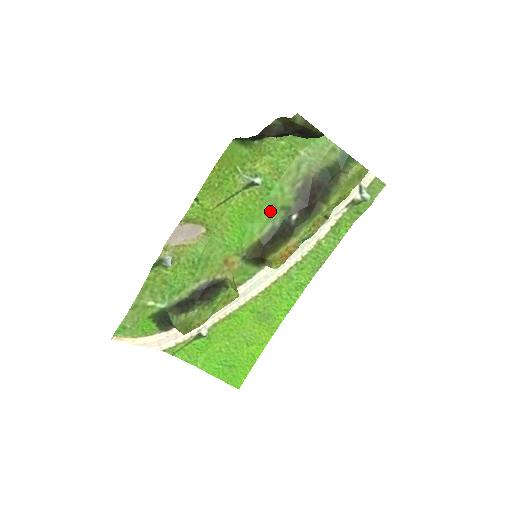
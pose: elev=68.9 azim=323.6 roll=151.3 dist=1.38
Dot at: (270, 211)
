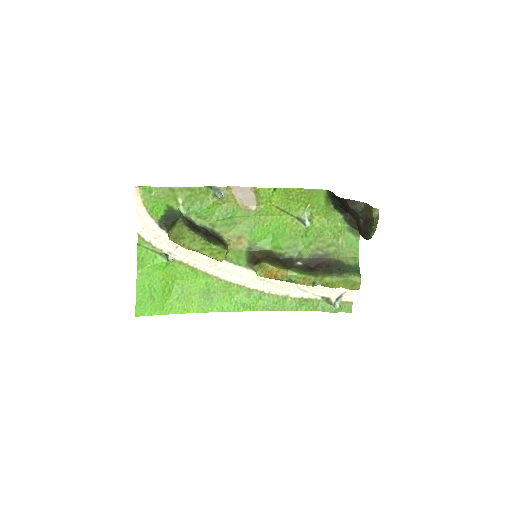
Dot at: (292, 245)
